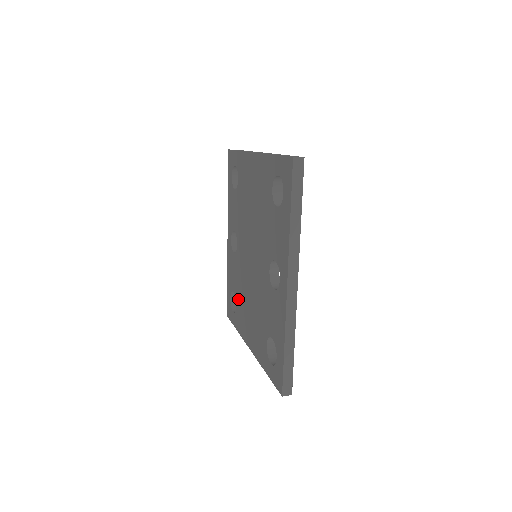
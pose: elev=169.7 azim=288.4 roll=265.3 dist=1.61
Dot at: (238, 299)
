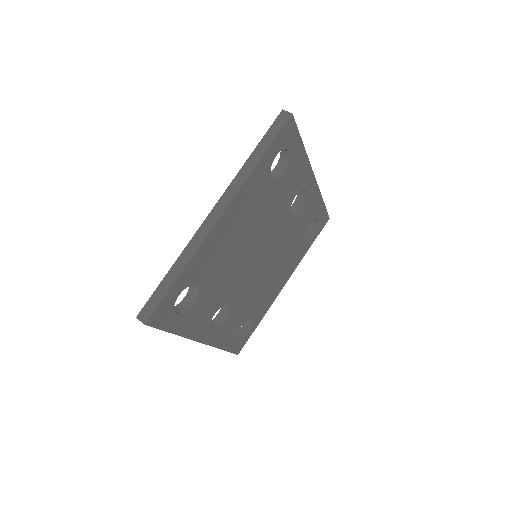
Dot at: occluded
